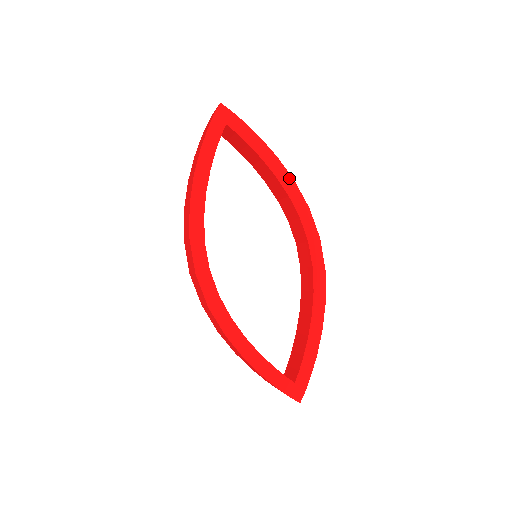
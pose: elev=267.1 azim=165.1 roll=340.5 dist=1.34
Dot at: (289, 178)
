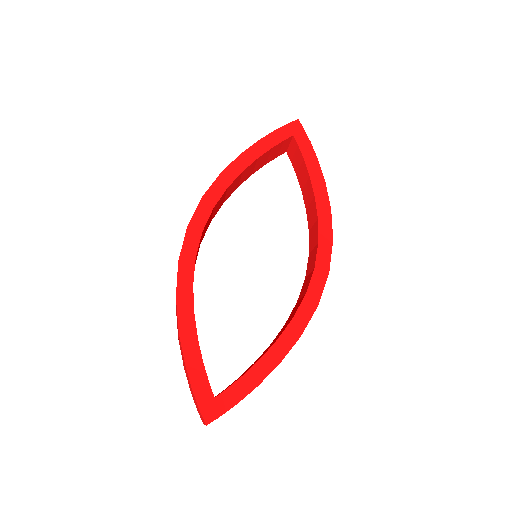
Dot at: (327, 205)
